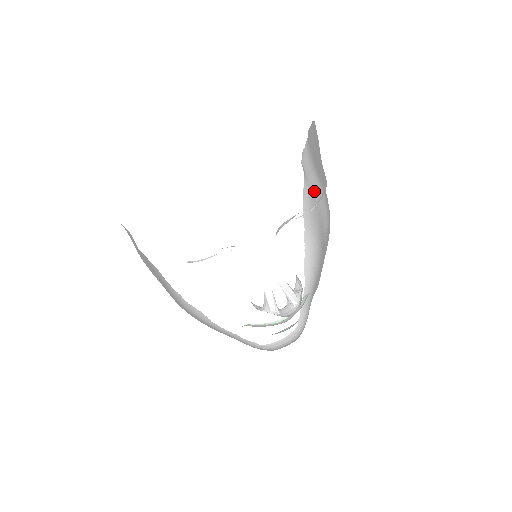
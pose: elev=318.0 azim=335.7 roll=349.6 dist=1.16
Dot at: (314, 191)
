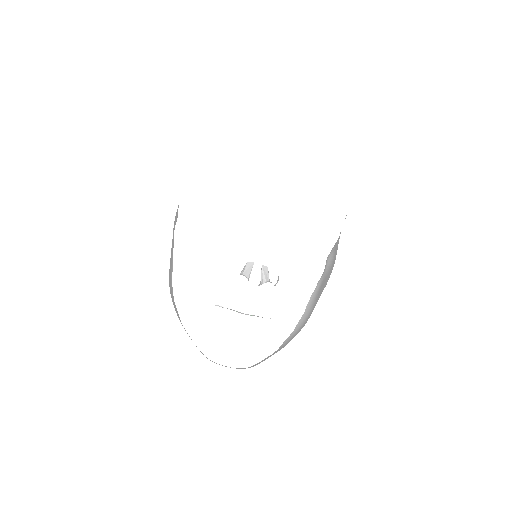
Dot at: (326, 276)
